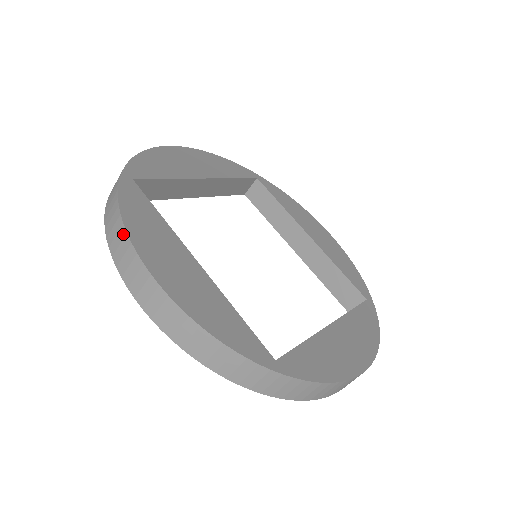
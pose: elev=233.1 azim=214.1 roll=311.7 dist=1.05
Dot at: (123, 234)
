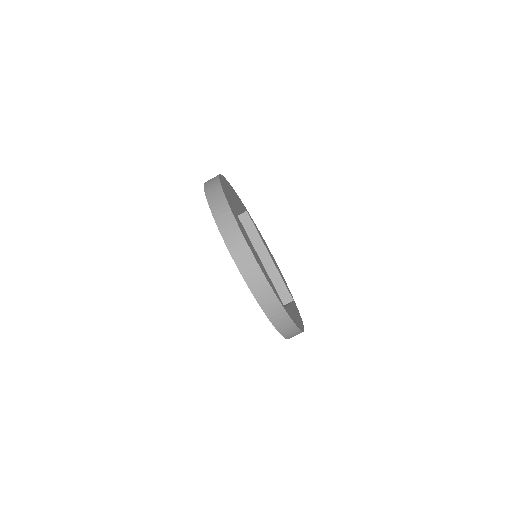
Dot at: (232, 220)
